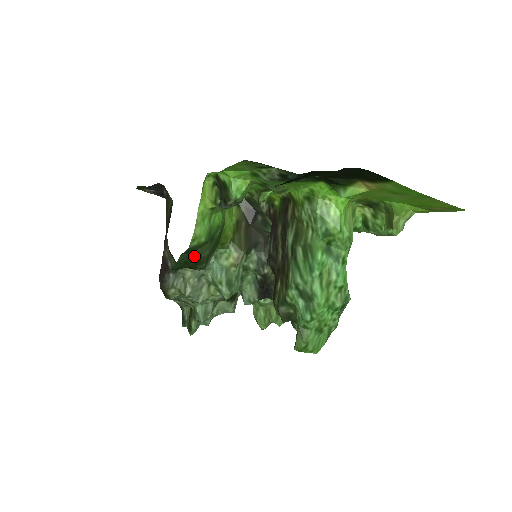
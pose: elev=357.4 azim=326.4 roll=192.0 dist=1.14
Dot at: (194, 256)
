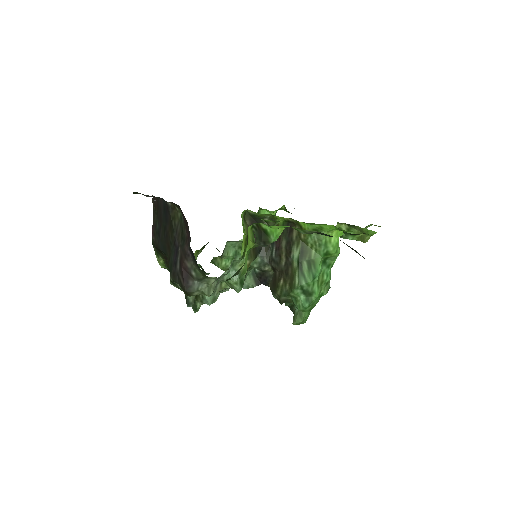
Dot at: (231, 277)
